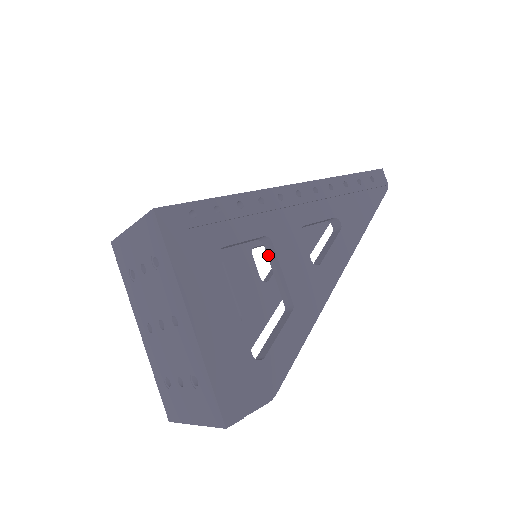
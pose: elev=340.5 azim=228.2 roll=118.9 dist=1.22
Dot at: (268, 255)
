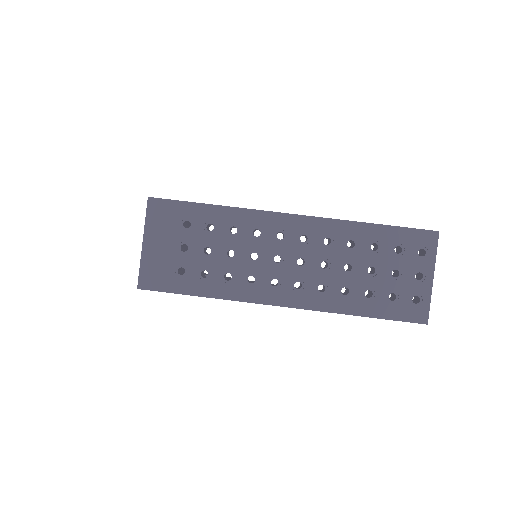
Dot at: occluded
